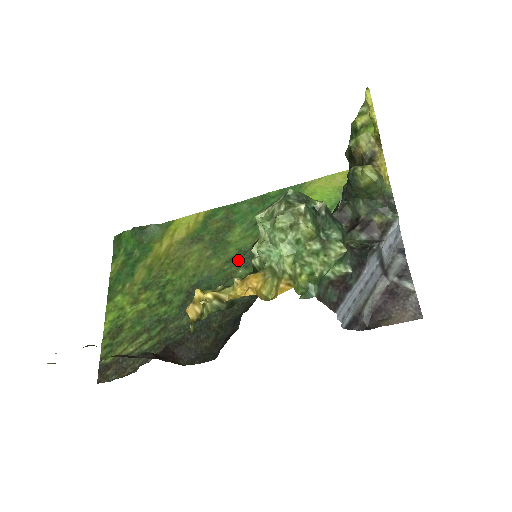
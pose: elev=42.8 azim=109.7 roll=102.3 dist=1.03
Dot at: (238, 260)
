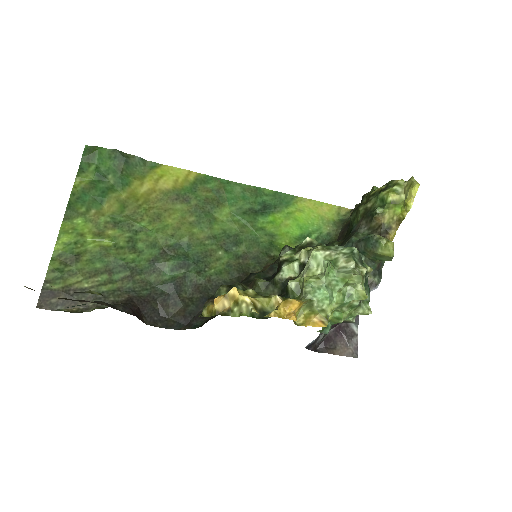
Dot at: (221, 241)
